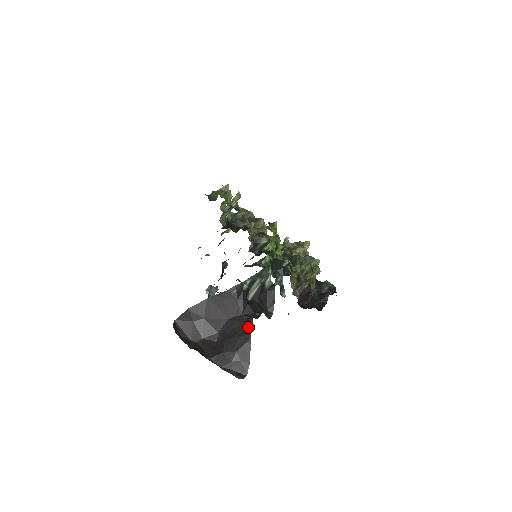
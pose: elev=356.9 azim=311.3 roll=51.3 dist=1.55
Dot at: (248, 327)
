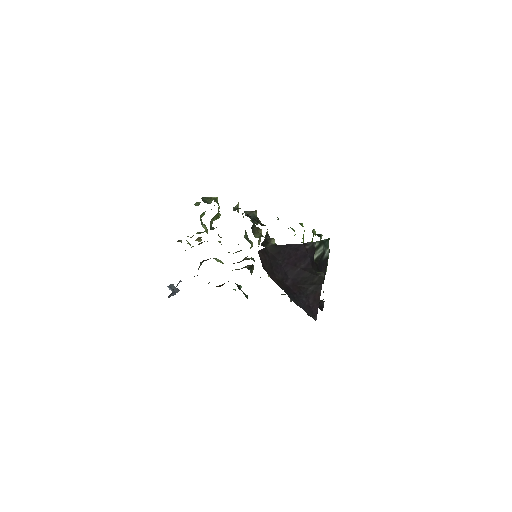
Dot at: (319, 279)
